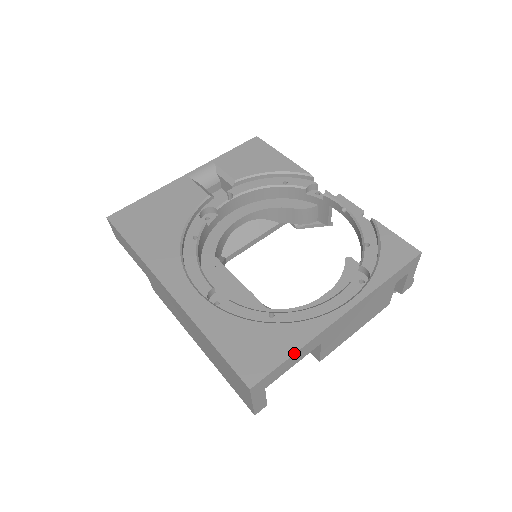
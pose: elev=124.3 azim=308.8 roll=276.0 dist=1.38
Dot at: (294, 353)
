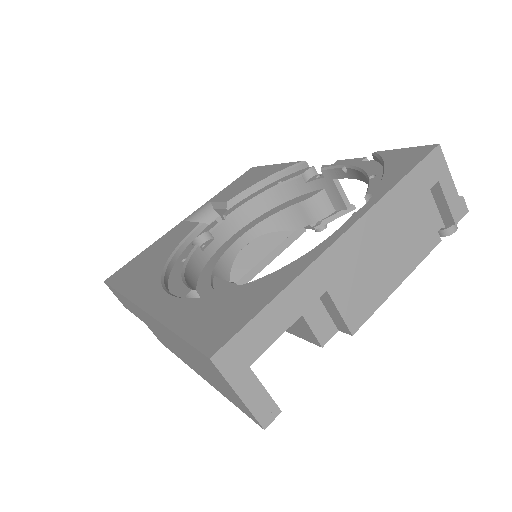
Dot at: (272, 299)
